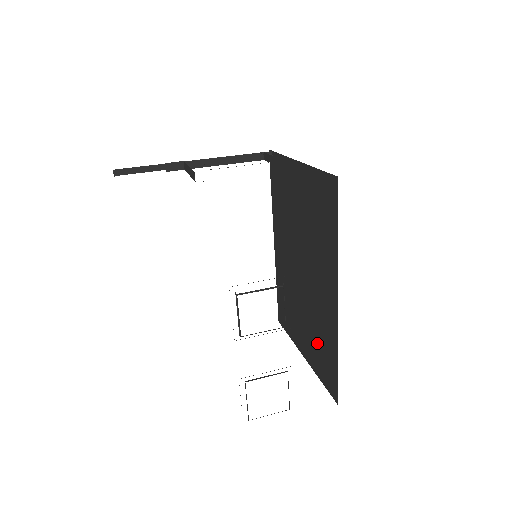
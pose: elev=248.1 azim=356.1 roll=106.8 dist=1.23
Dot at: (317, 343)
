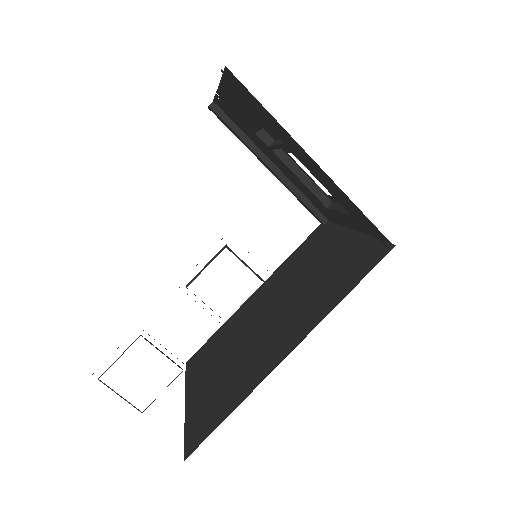
Dot at: (219, 390)
